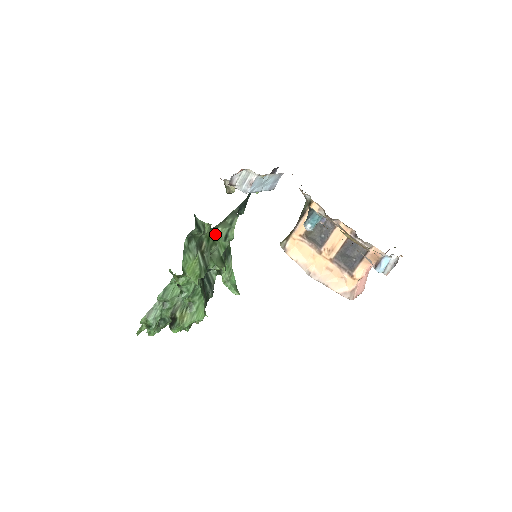
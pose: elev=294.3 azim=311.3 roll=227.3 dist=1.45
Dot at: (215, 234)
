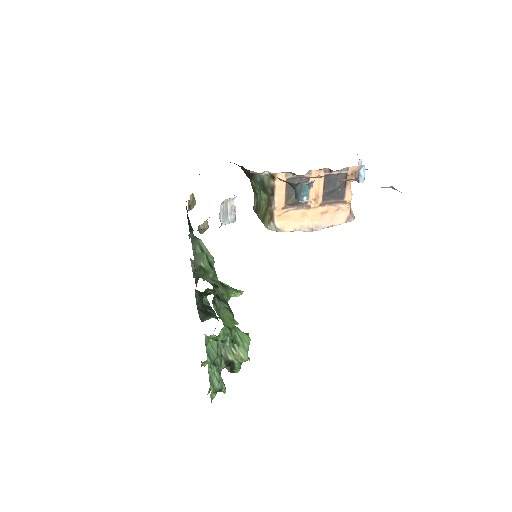
Dot at: occluded
